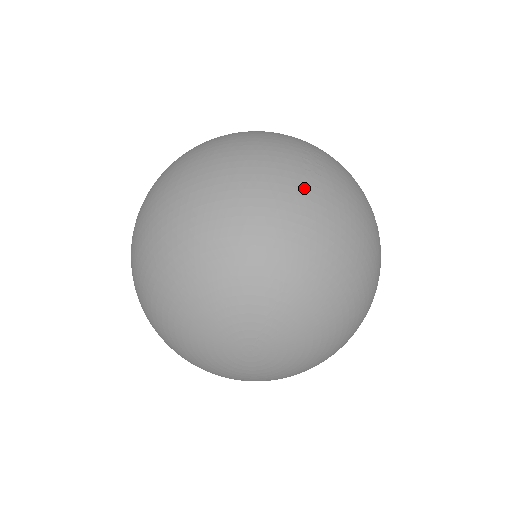
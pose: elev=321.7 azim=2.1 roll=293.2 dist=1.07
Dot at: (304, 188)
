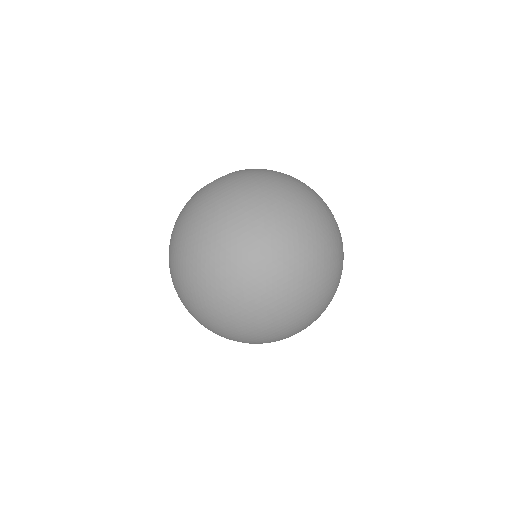
Dot at: (341, 256)
